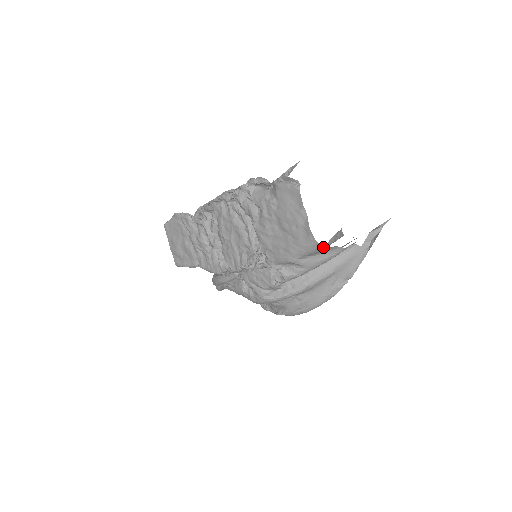
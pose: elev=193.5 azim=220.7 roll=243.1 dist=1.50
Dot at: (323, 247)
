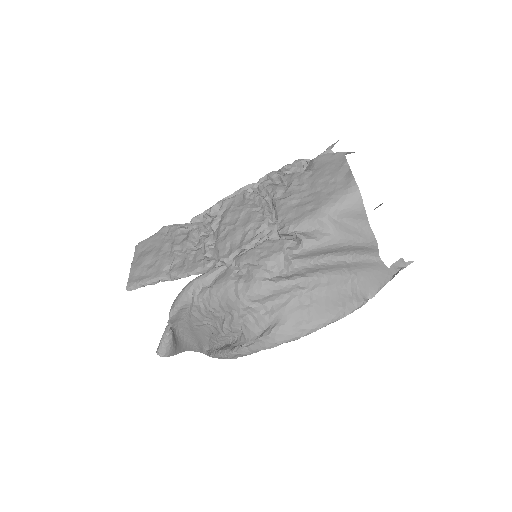
Dot at: (362, 202)
